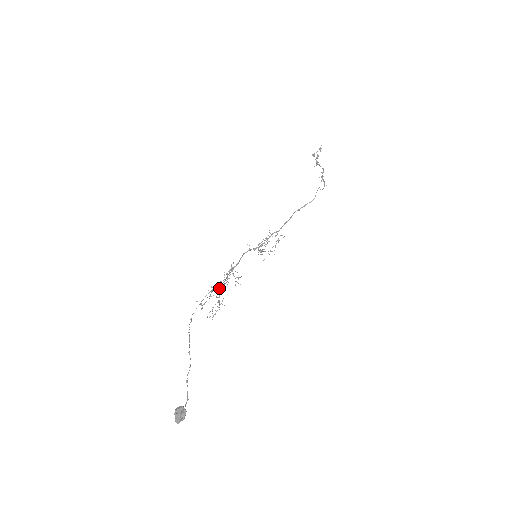
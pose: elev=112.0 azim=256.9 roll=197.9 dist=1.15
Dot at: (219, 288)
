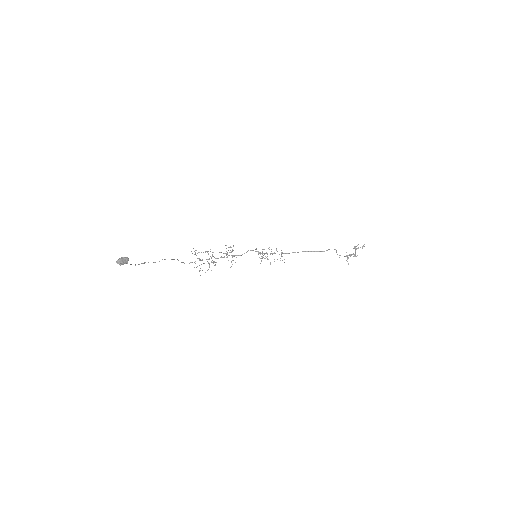
Dot at: (216, 258)
